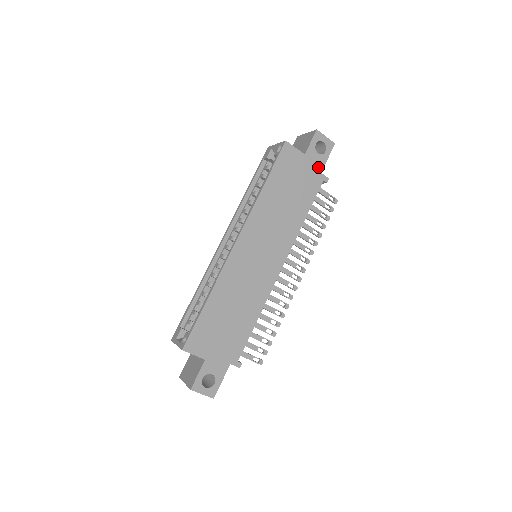
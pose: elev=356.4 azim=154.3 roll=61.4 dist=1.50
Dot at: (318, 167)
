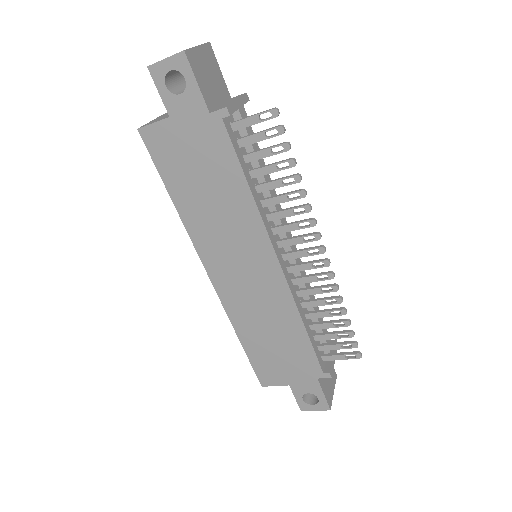
Dot at: (199, 111)
